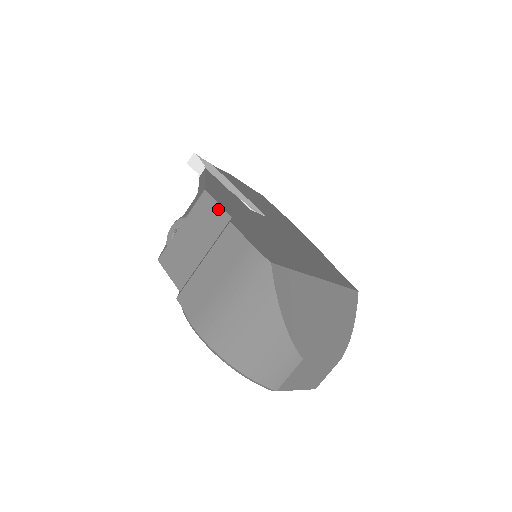
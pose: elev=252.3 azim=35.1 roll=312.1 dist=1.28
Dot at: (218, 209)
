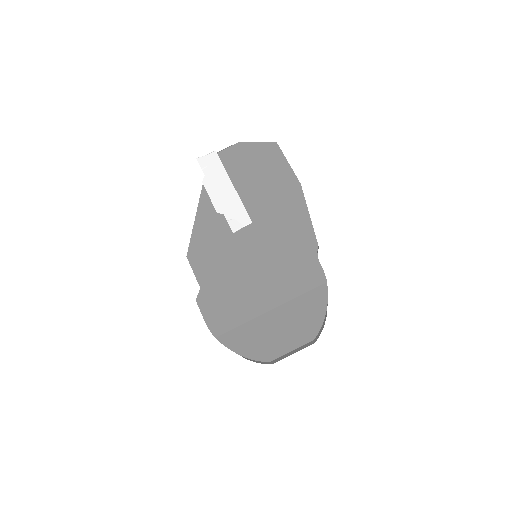
Dot at: (195, 276)
